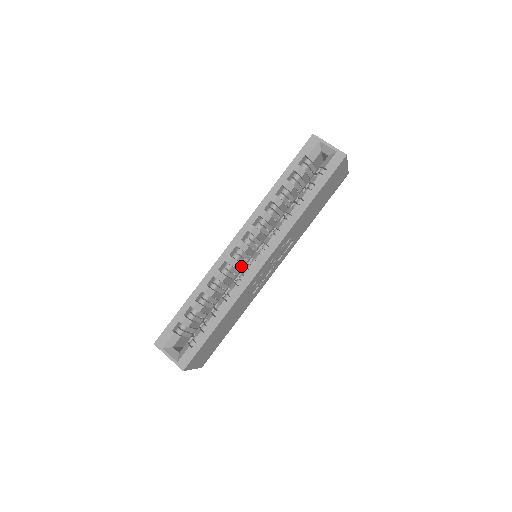
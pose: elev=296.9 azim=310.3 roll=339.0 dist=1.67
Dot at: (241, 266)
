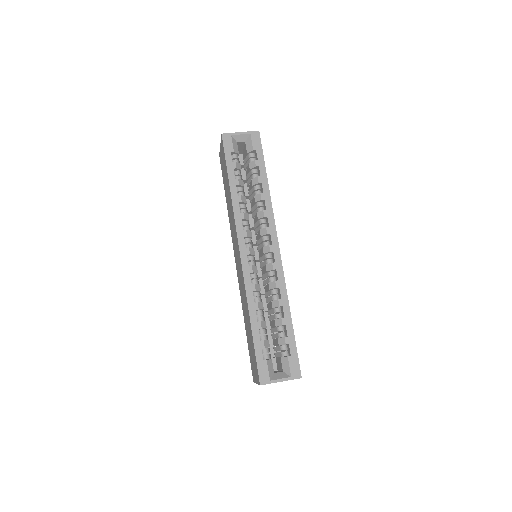
Dot at: occluded
